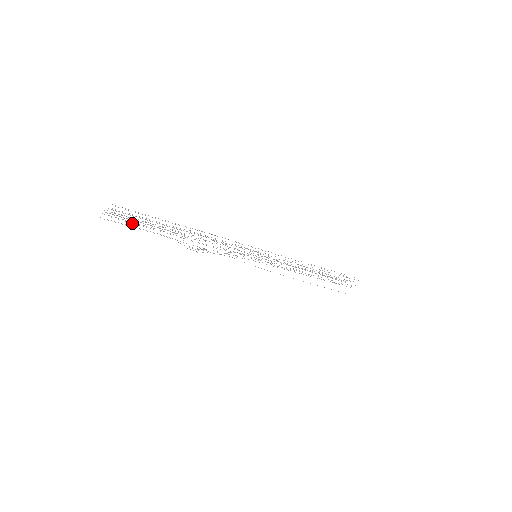
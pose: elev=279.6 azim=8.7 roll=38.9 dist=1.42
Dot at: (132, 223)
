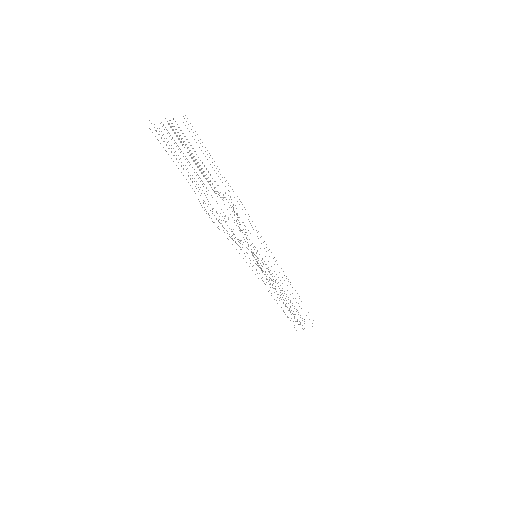
Dot at: occluded
